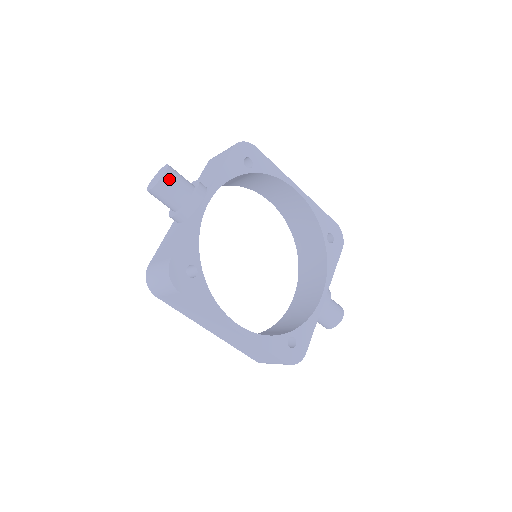
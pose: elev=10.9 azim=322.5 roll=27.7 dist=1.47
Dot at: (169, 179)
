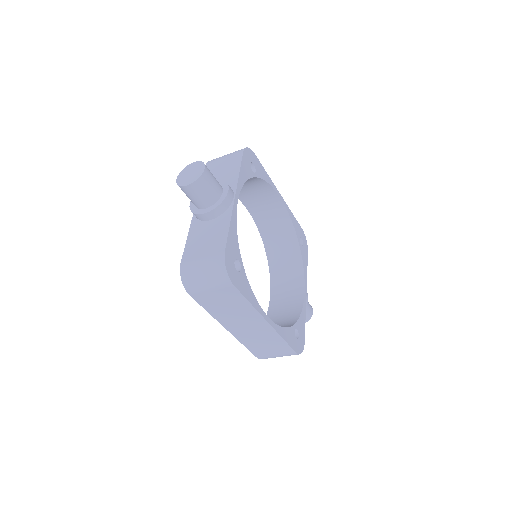
Dot at: (208, 175)
